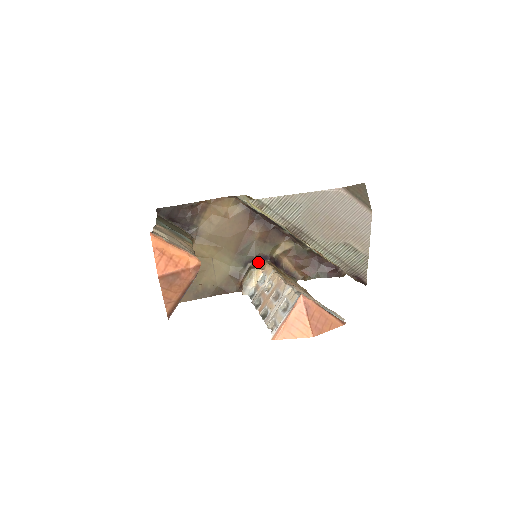
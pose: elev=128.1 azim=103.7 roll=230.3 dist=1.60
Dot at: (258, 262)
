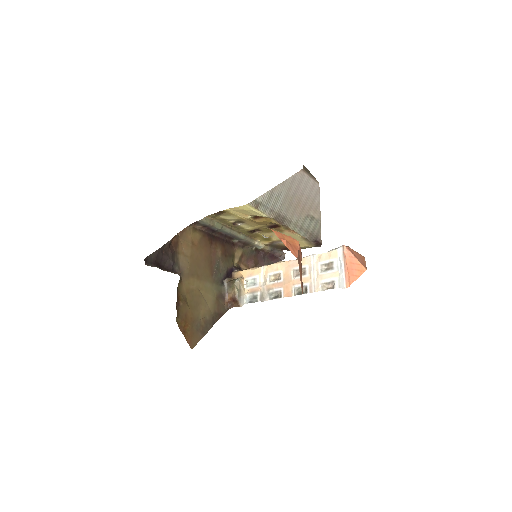
Dot at: (229, 276)
